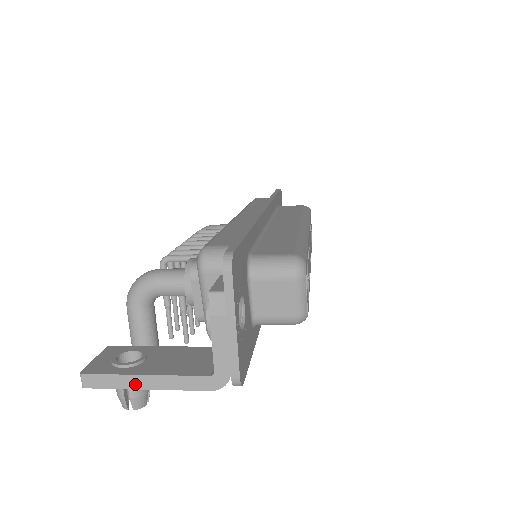
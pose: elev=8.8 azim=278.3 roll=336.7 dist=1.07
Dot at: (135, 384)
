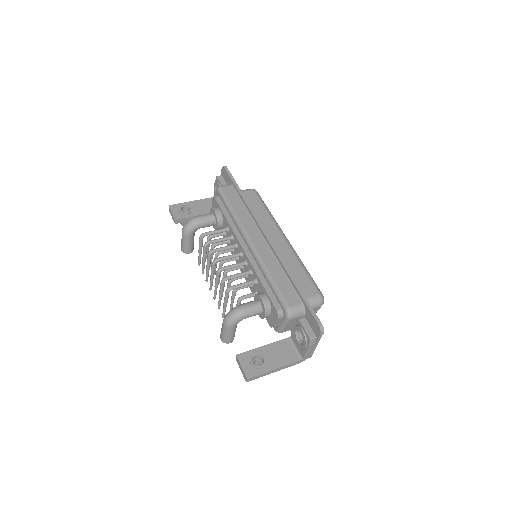
Dot at: (270, 373)
